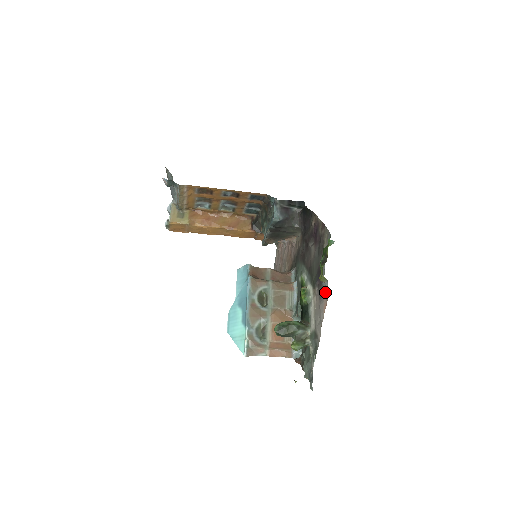
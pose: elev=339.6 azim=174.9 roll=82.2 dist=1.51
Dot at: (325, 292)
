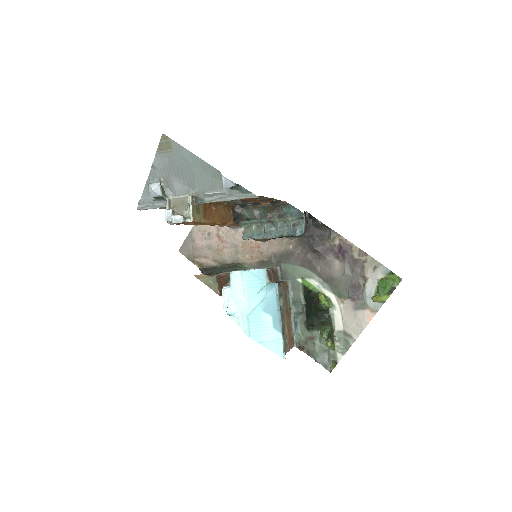
Dot at: (371, 308)
